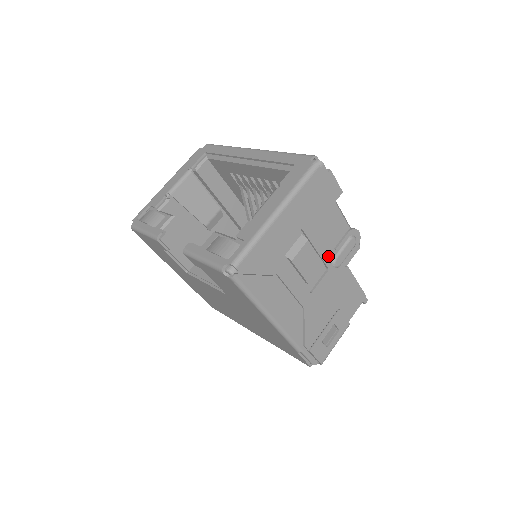
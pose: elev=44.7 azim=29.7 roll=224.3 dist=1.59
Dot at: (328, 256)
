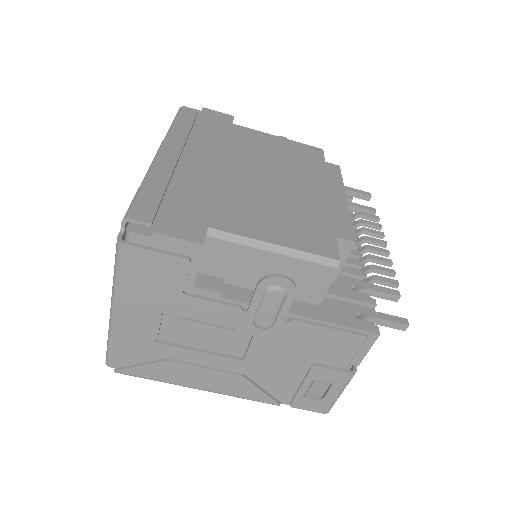
Dot at: (239, 321)
